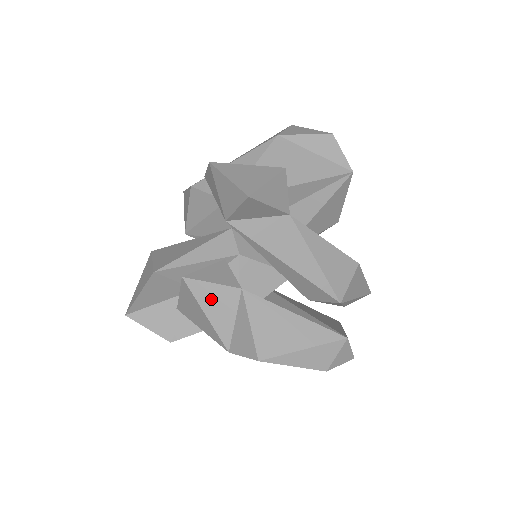
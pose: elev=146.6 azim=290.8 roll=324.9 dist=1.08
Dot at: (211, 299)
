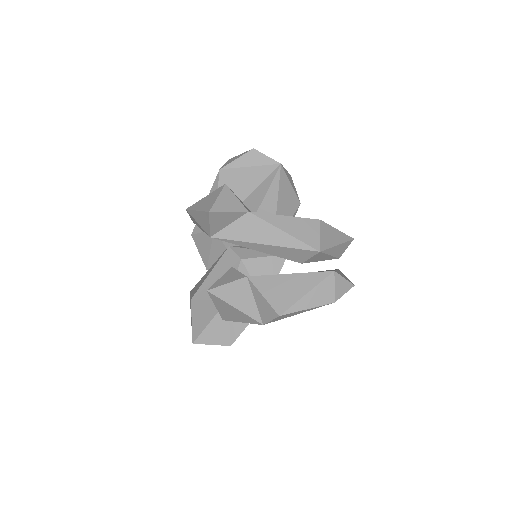
Dot at: (232, 295)
